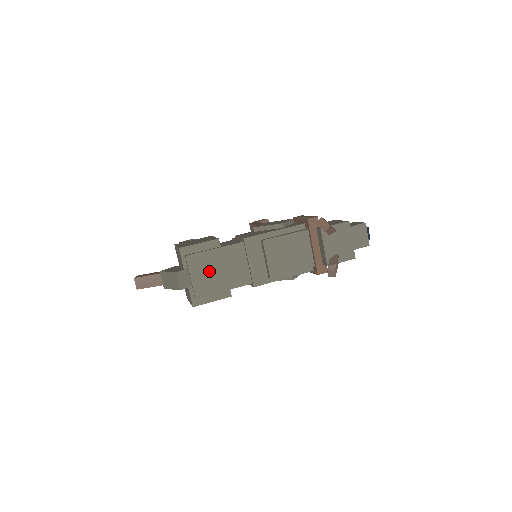
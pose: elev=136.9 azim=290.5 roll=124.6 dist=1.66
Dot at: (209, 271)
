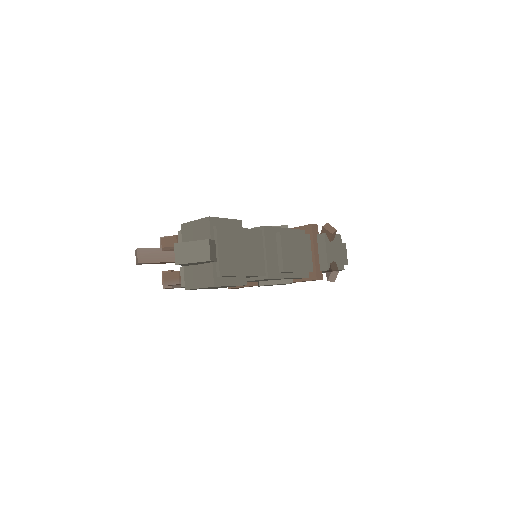
Dot at: (234, 250)
